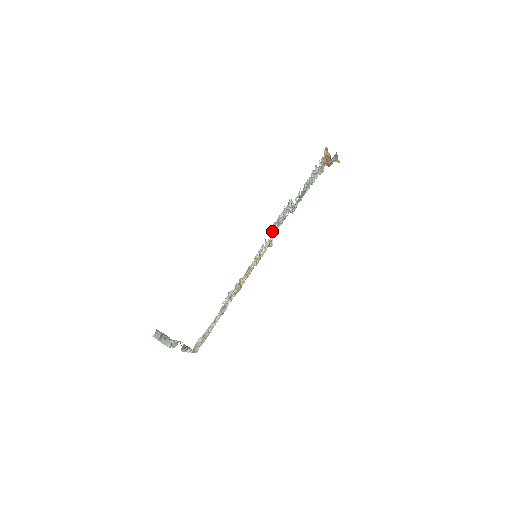
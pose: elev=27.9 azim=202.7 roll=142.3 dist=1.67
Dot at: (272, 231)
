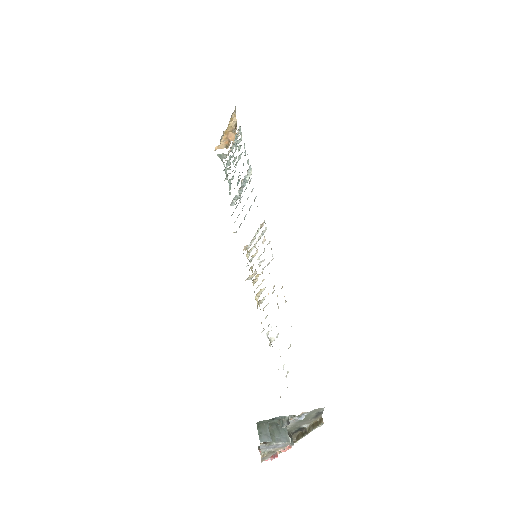
Dot at: occluded
